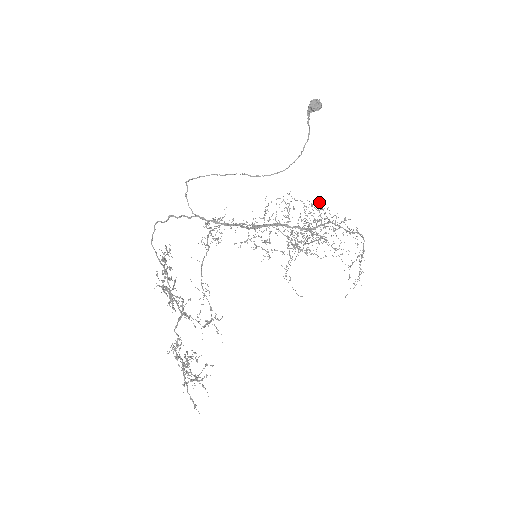
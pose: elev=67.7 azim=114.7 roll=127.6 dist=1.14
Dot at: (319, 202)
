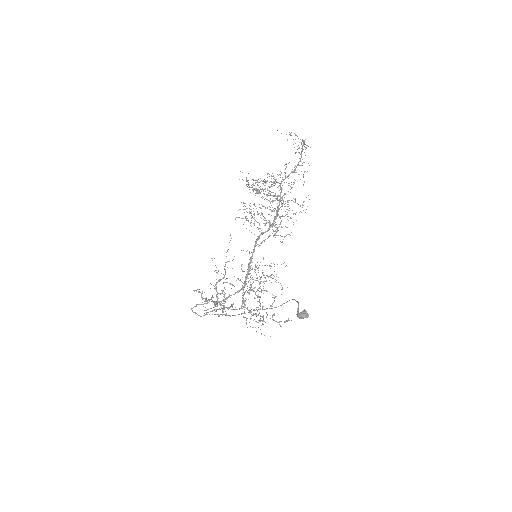
Dot at: occluded
